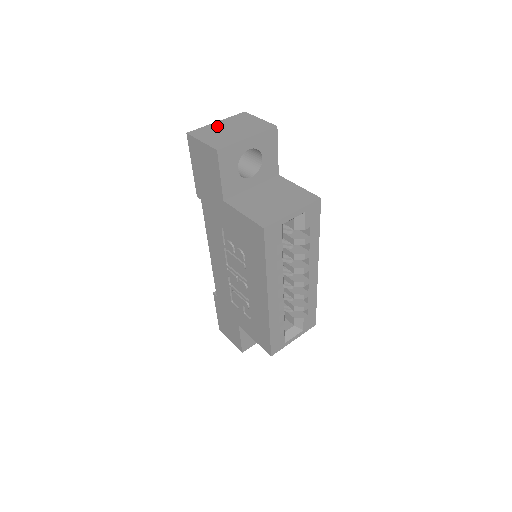
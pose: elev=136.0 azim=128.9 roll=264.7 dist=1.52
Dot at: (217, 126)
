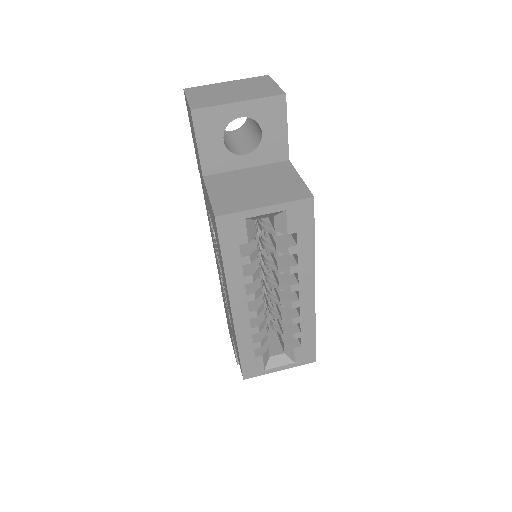
Dot at: (221, 86)
